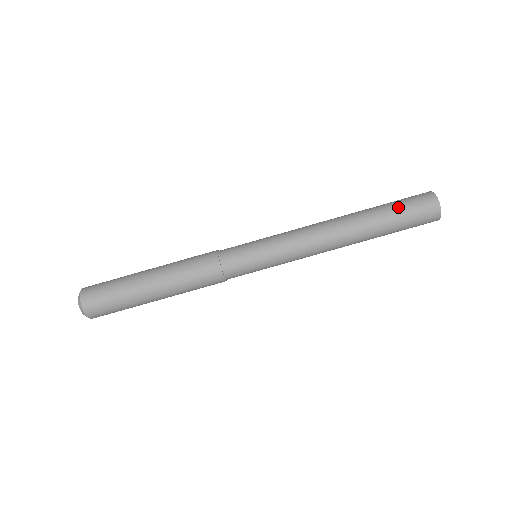
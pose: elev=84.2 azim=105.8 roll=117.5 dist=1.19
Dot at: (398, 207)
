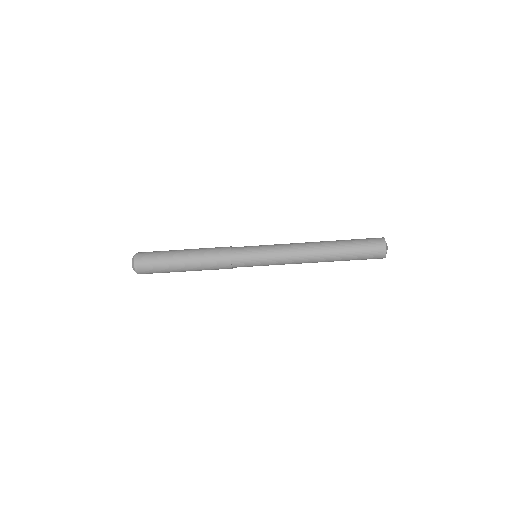
Dot at: (358, 250)
